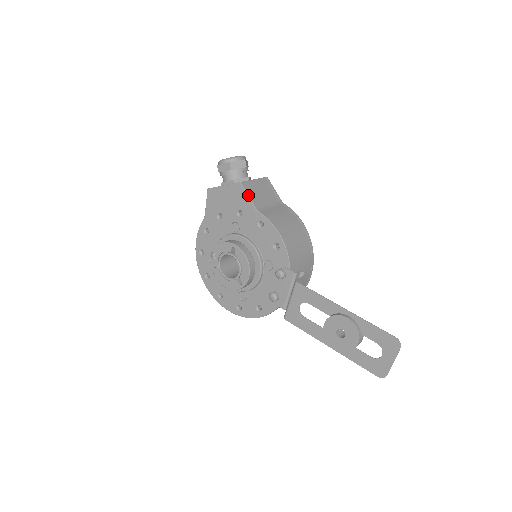
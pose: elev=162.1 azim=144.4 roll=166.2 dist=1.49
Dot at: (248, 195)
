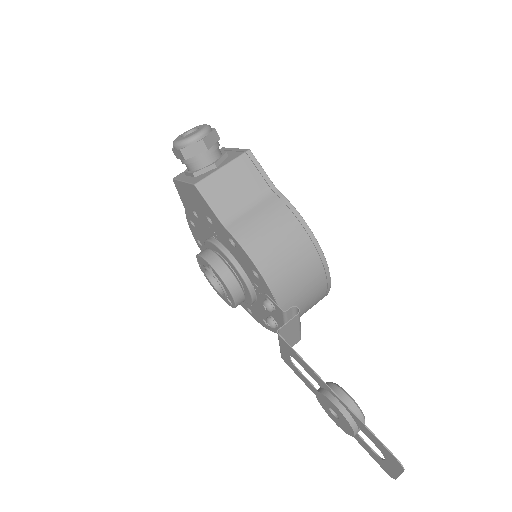
Dot at: (208, 203)
